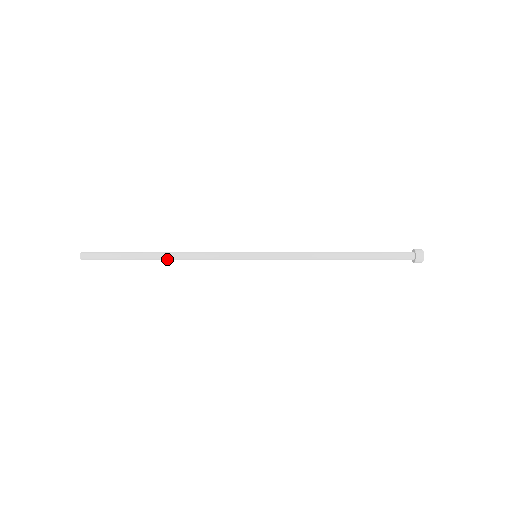
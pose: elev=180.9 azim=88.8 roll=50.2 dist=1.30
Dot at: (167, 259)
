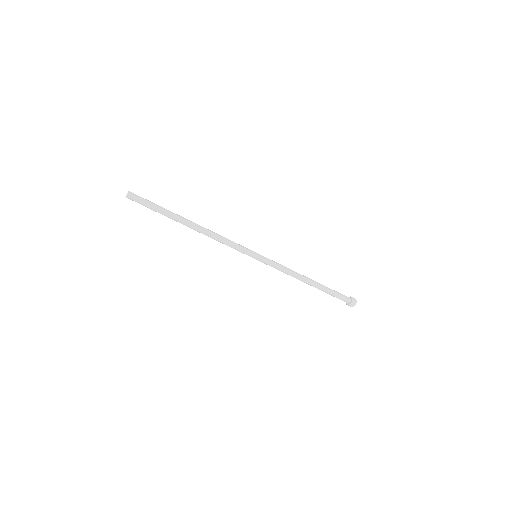
Dot at: (196, 226)
